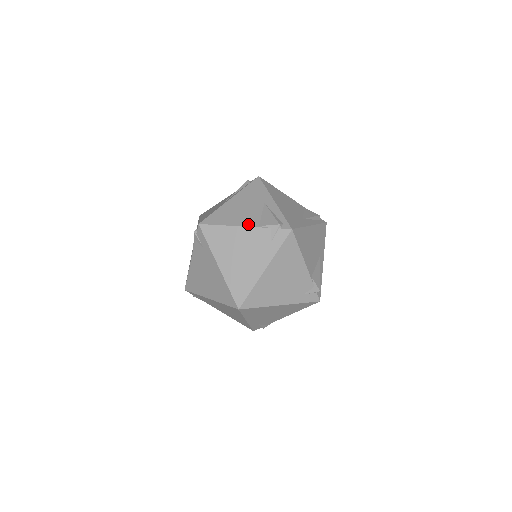
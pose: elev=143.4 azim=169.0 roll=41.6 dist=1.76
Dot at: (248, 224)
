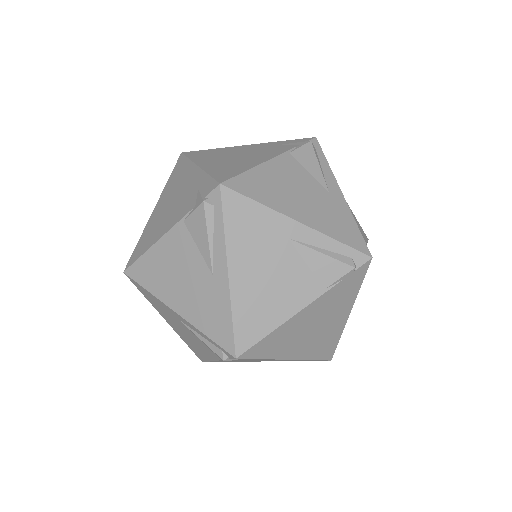
Dot at: (307, 299)
